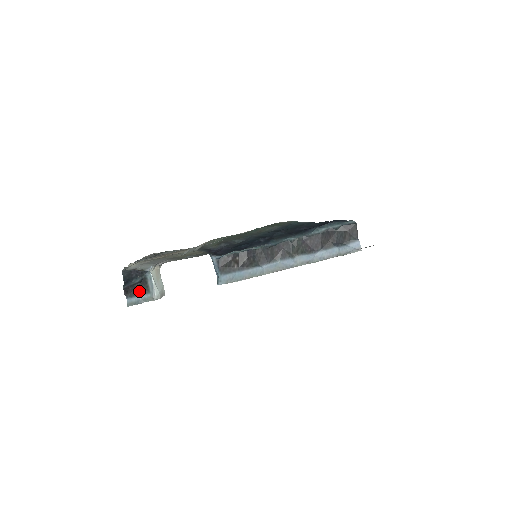
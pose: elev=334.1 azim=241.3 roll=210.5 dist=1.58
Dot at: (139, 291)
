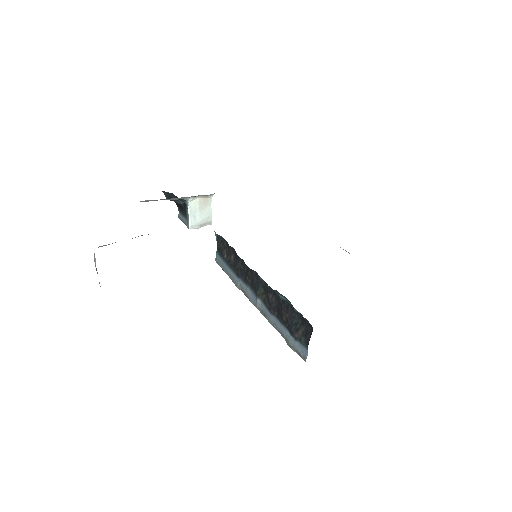
Dot at: (183, 212)
